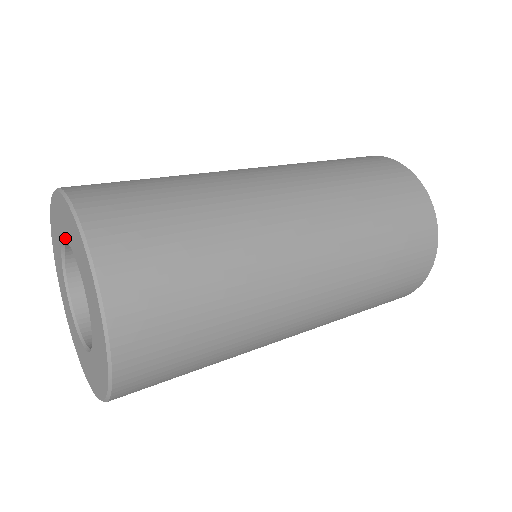
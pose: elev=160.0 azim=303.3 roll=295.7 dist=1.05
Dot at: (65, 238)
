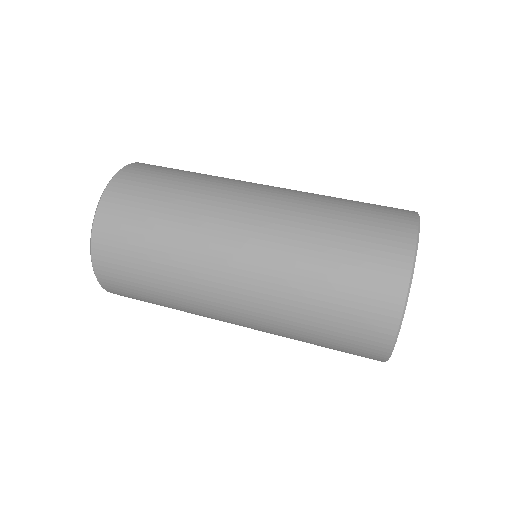
Dot at: occluded
